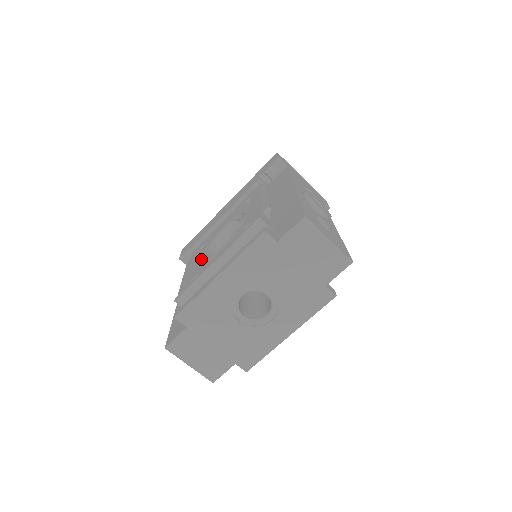
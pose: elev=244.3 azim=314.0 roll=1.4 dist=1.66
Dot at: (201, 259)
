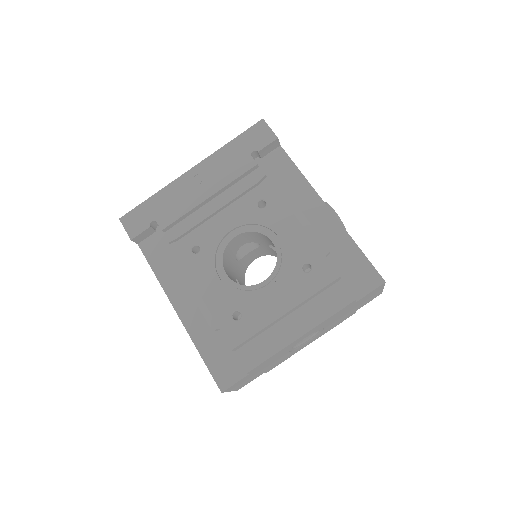
Dot at: (220, 278)
